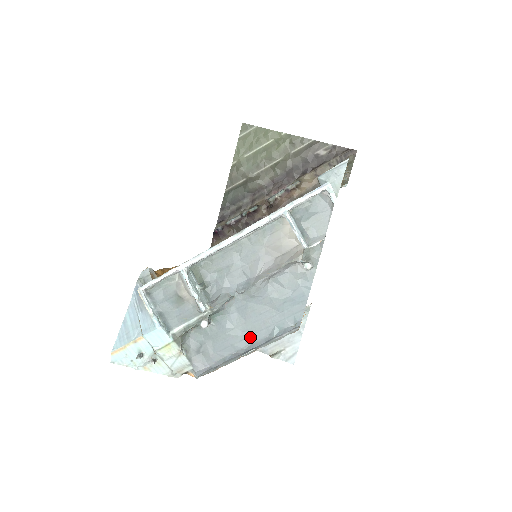
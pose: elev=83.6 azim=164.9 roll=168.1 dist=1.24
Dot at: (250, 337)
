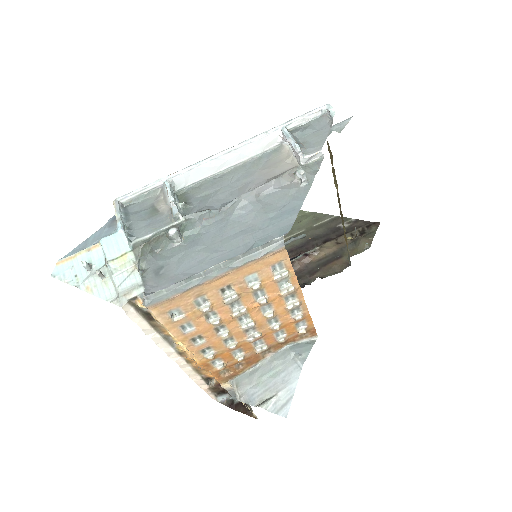
Dot at: (223, 255)
